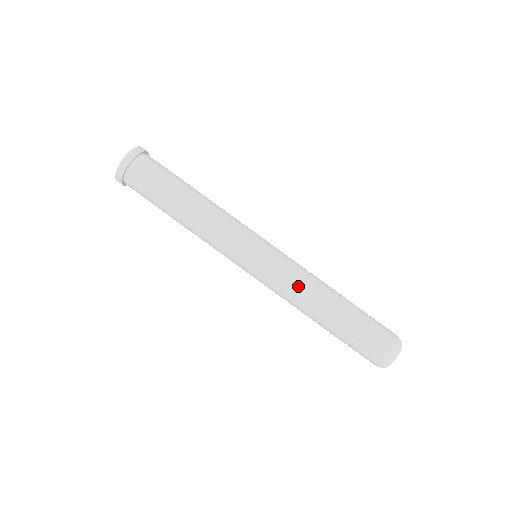
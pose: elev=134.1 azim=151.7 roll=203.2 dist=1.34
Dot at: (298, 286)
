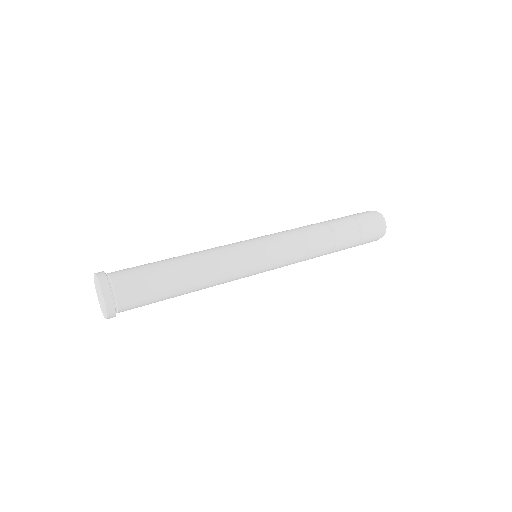
Dot at: (305, 256)
